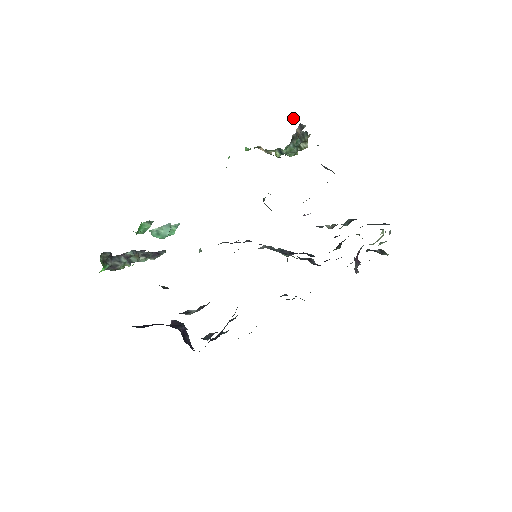
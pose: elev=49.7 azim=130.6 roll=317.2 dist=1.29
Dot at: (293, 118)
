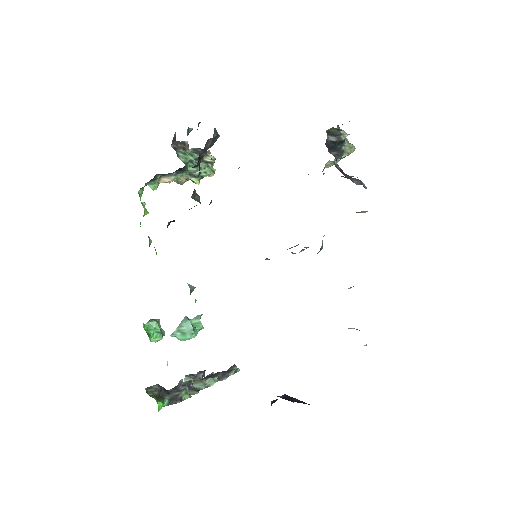
Dot at: occluded
